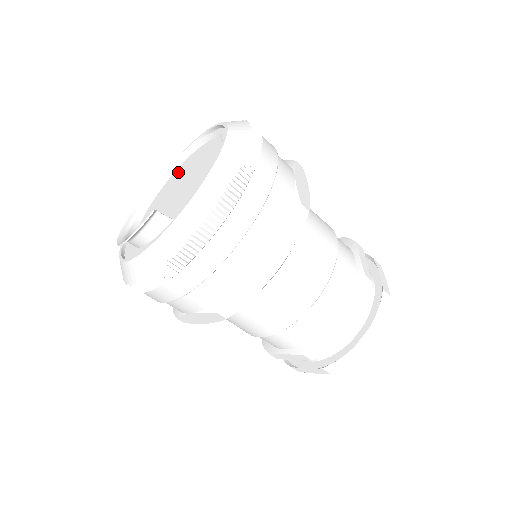
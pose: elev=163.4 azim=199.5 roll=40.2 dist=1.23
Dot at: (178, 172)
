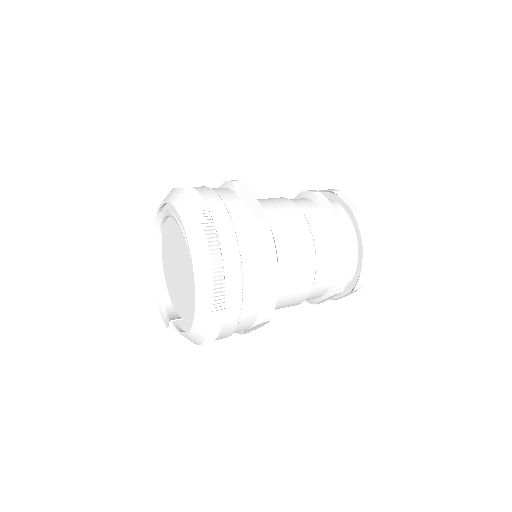
Dot at: (171, 230)
